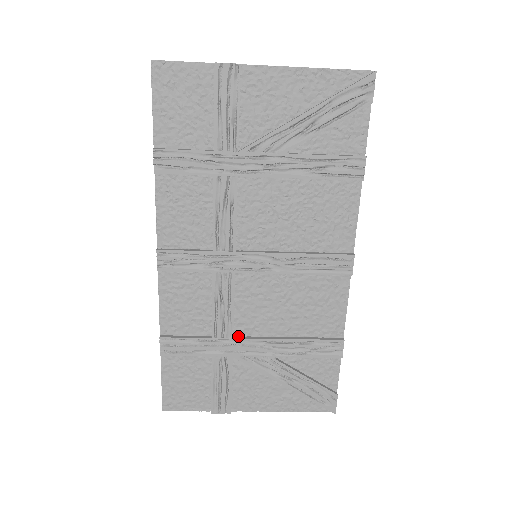
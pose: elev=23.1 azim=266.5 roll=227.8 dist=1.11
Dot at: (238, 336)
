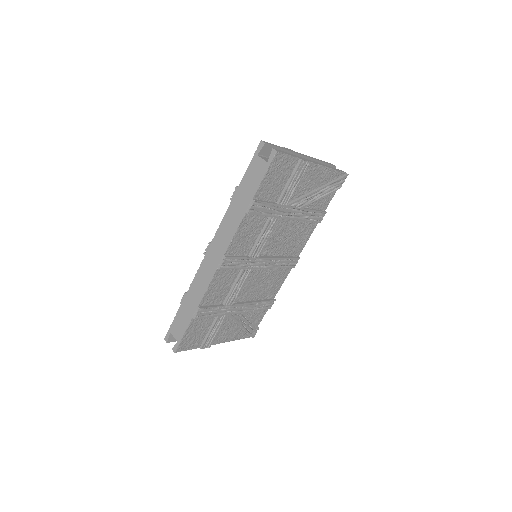
Dot at: (234, 303)
